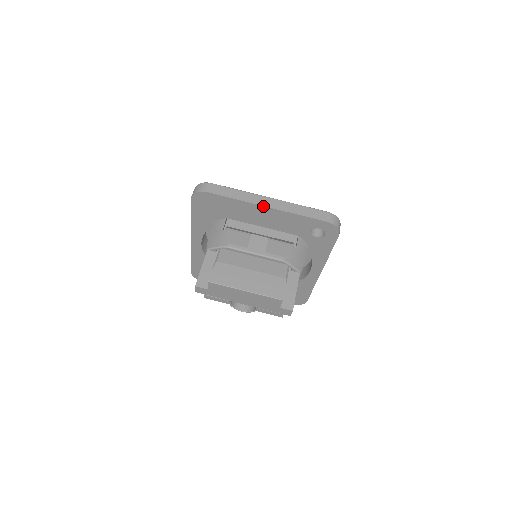
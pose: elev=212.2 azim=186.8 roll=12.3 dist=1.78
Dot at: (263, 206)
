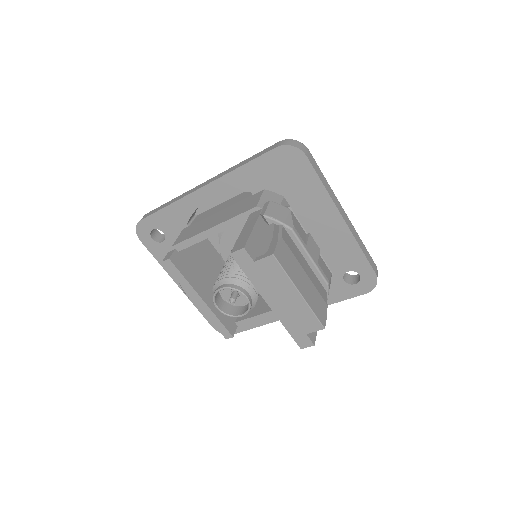
Dot at: (341, 215)
